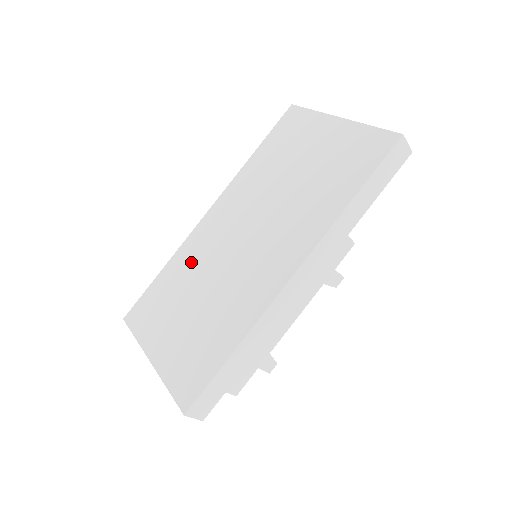
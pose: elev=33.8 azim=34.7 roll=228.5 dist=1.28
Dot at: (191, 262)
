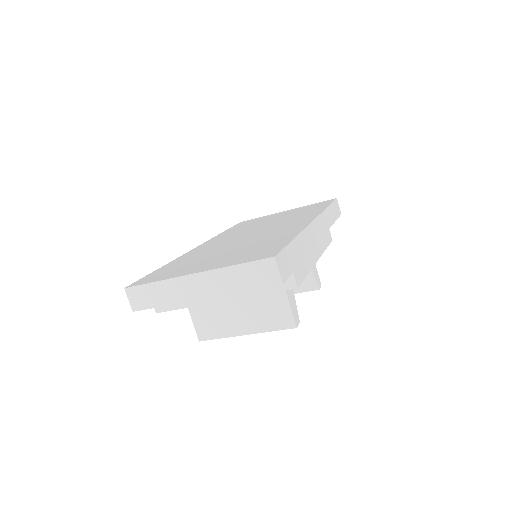
Dot at: (200, 253)
